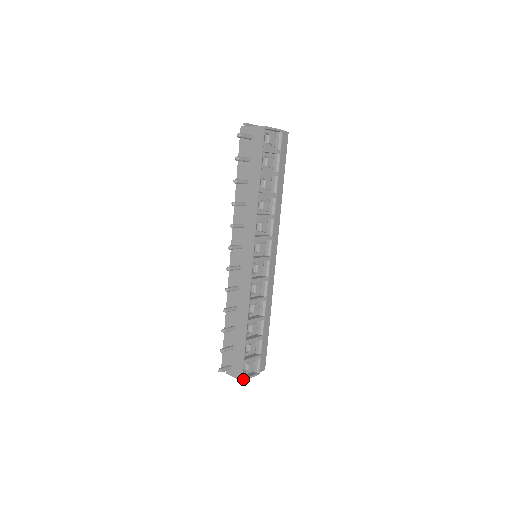
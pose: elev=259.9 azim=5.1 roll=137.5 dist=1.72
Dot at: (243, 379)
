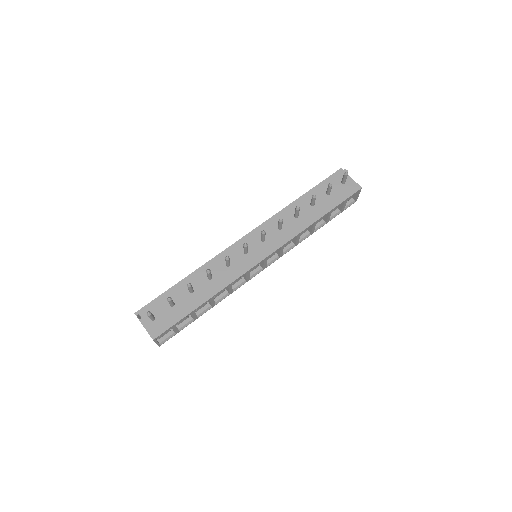
Dot at: (155, 339)
